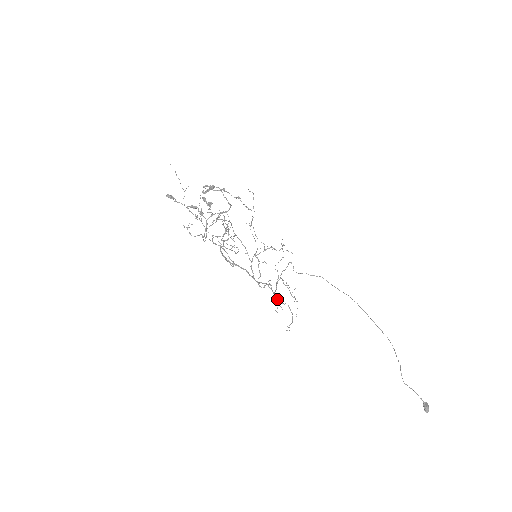
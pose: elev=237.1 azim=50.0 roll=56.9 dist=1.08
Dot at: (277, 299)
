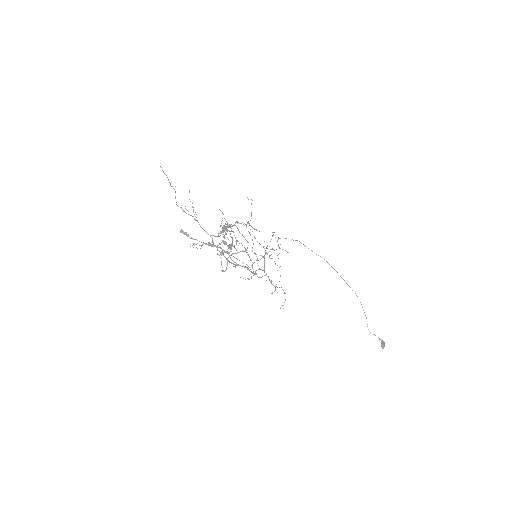
Dot at: (273, 285)
